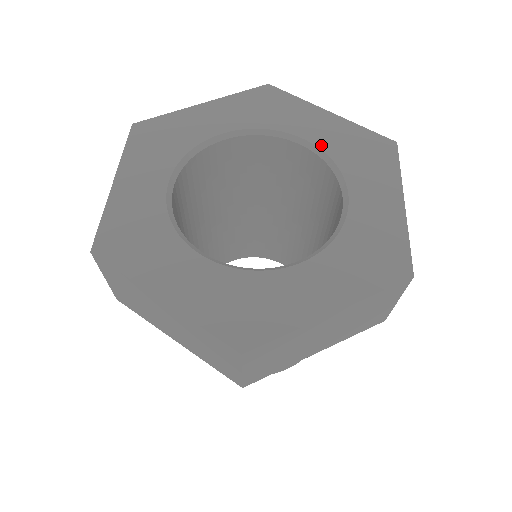
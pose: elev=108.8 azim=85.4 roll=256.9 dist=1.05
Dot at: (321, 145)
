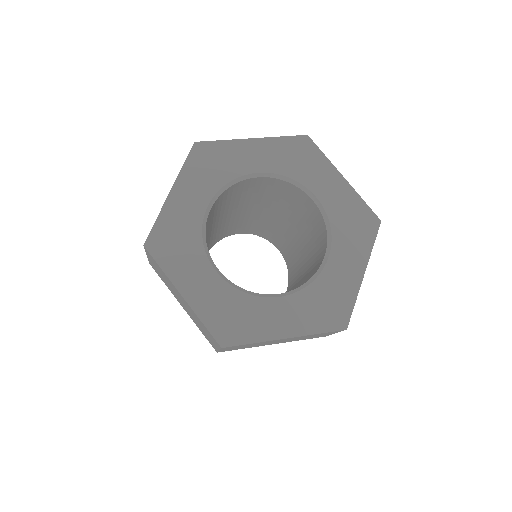
Dot at: (326, 206)
